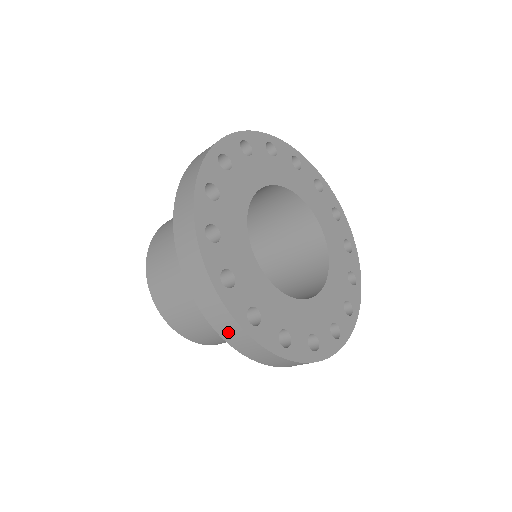
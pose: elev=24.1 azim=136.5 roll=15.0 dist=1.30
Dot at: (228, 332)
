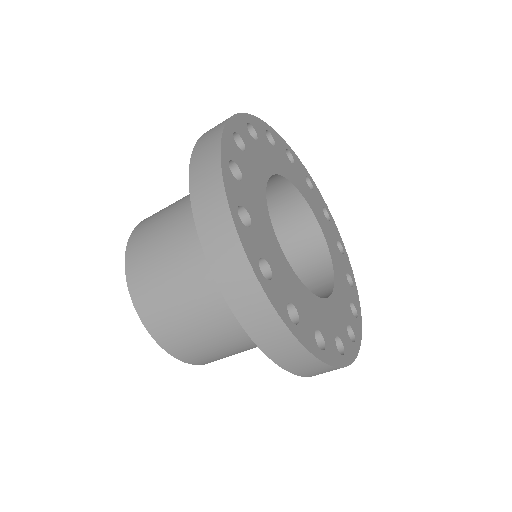
Dot at: occluded
